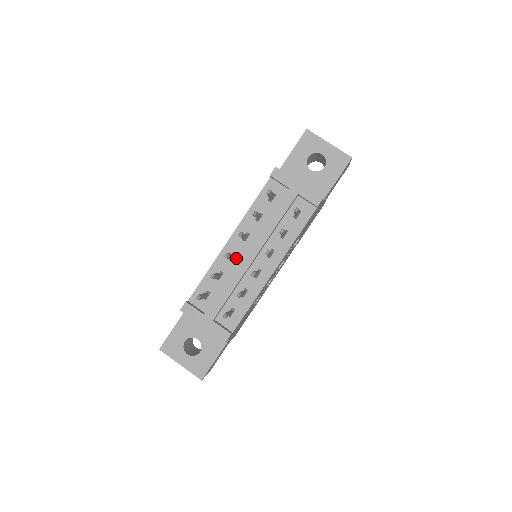
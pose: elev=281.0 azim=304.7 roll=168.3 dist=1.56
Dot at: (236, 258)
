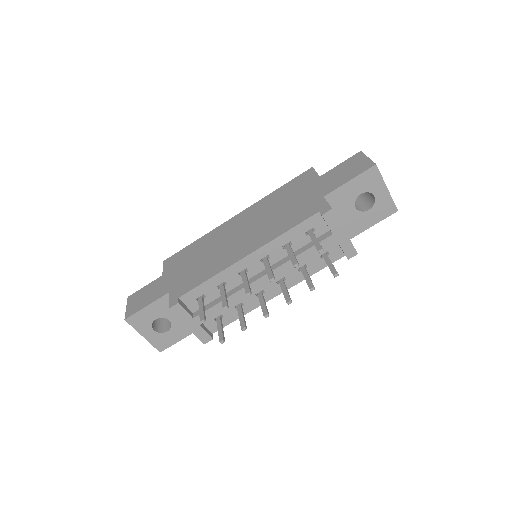
Dot at: occluded
